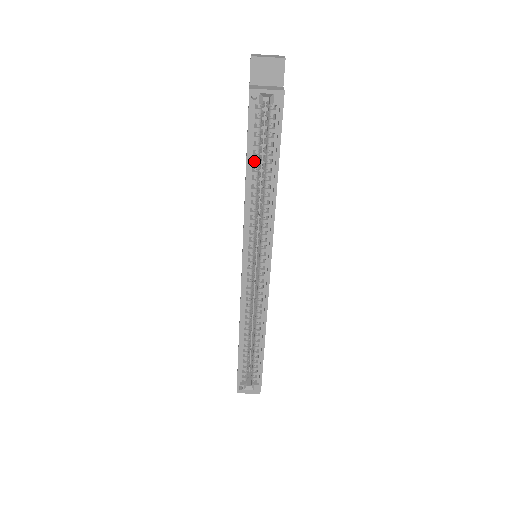
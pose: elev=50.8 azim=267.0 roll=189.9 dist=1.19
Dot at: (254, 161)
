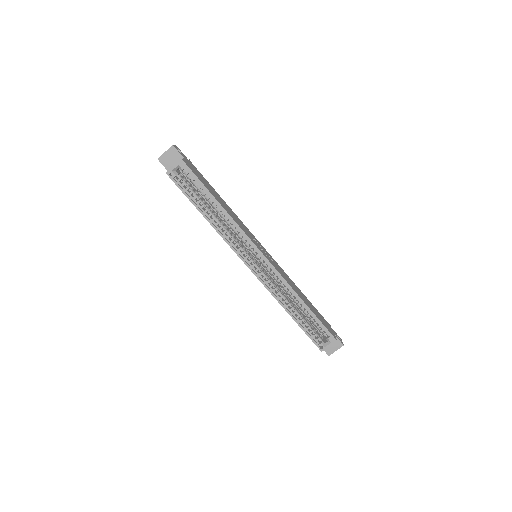
Dot at: (202, 205)
